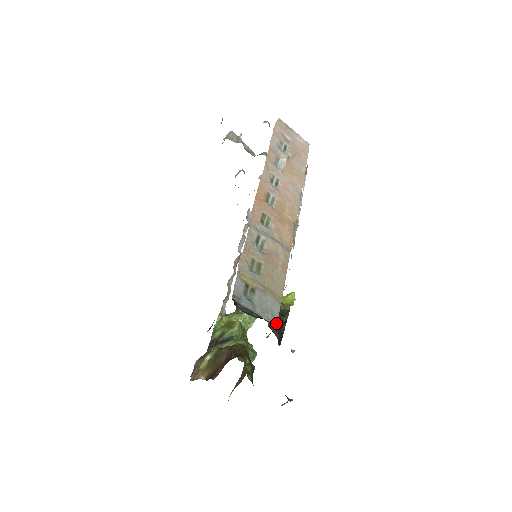
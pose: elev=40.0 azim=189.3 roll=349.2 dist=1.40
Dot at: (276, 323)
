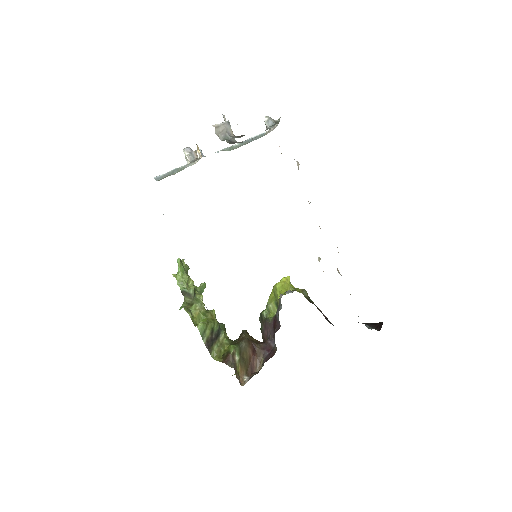
Dot at: occluded
